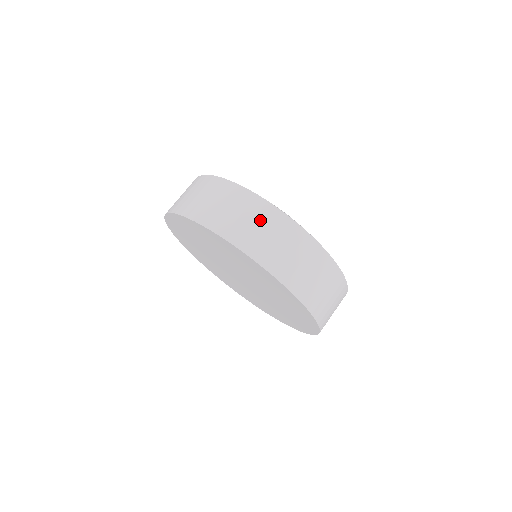
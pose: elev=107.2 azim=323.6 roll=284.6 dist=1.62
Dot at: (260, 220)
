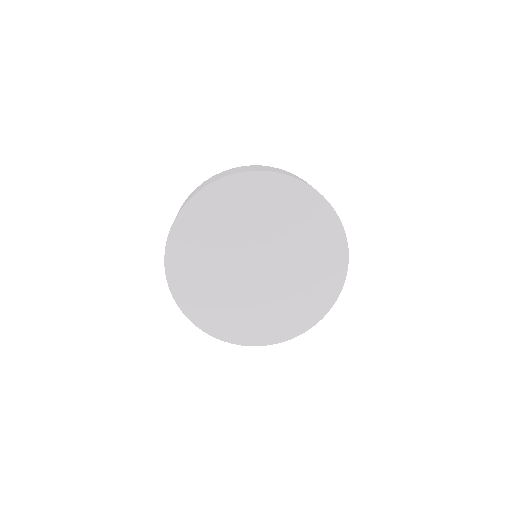
Dot at: occluded
